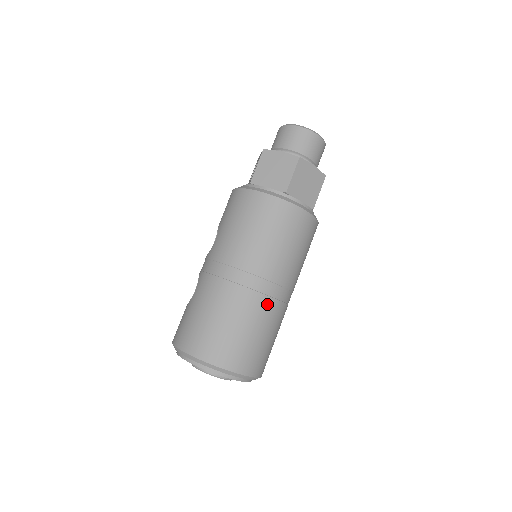
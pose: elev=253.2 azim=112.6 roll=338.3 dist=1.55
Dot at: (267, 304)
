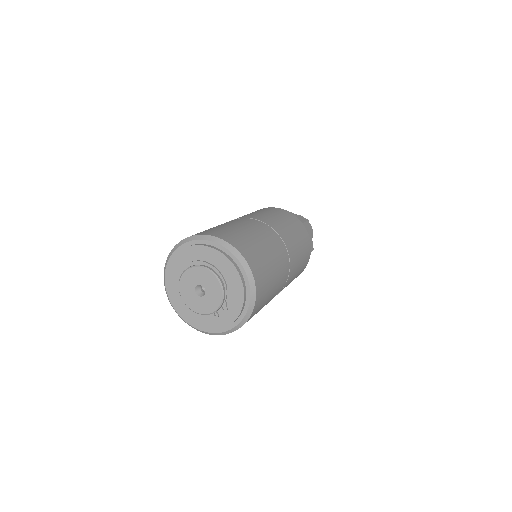
Dot at: (281, 259)
